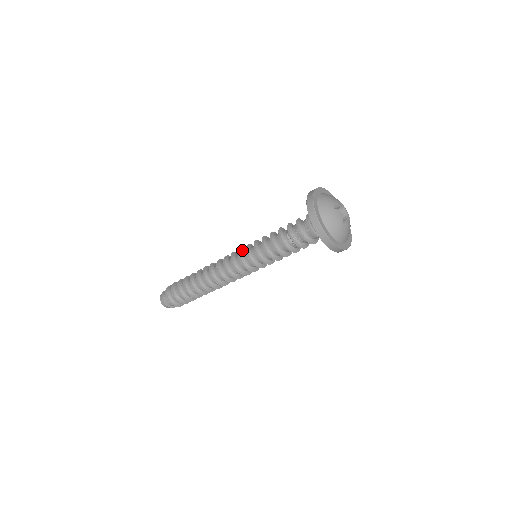
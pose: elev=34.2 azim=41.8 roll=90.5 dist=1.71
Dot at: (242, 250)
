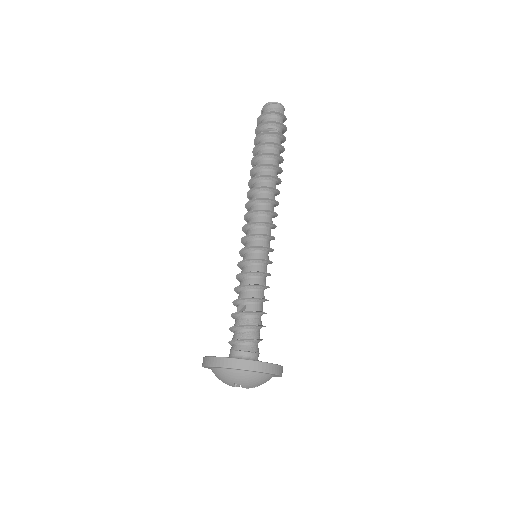
Dot at: (246, 239)
